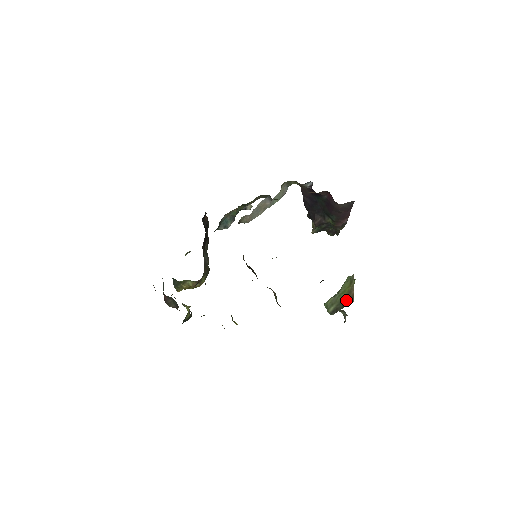
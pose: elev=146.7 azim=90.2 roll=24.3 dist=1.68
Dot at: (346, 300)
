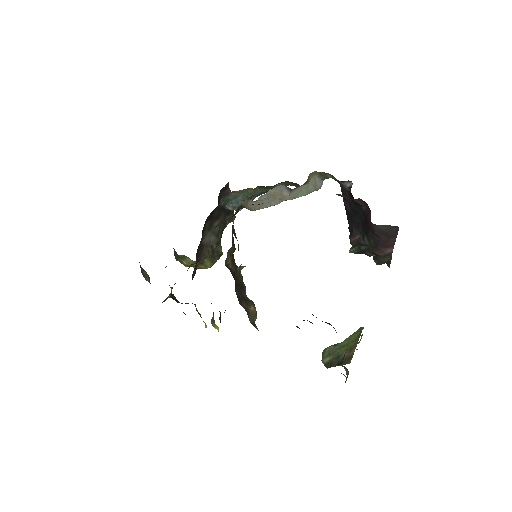
Dot at: (343, 357)
